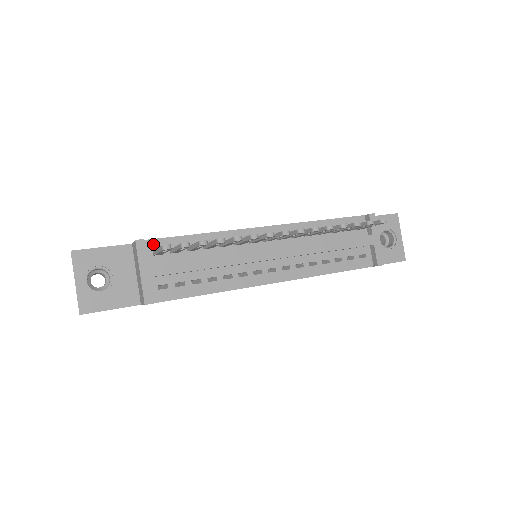
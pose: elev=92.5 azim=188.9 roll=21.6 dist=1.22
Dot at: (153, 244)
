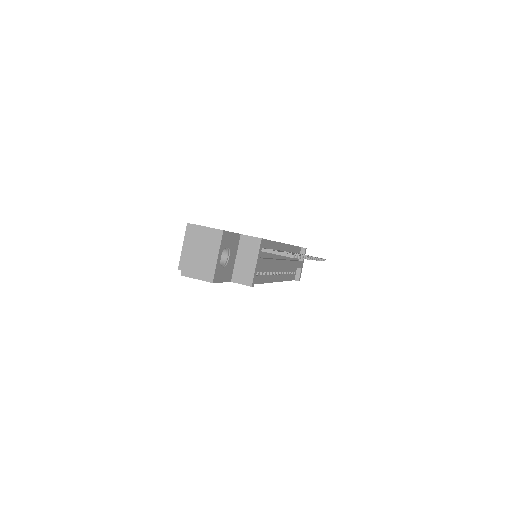
Dot at: occluded
